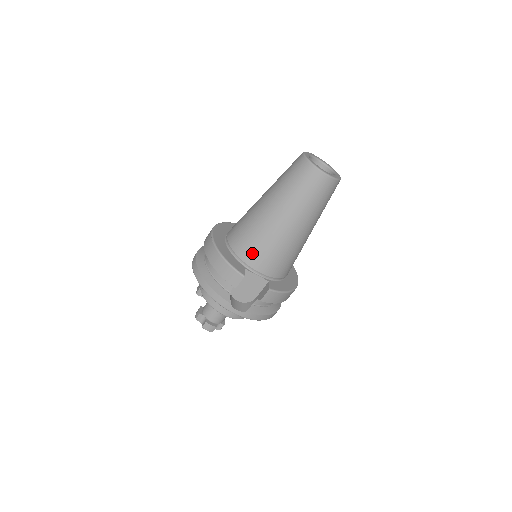
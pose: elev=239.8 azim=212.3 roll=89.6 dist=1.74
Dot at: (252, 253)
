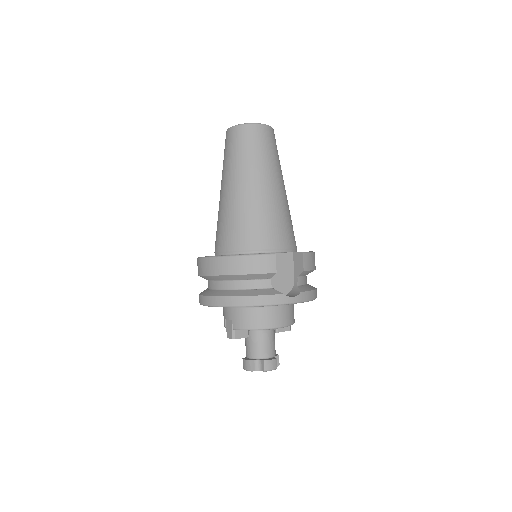
Dot at: (260, 235)
